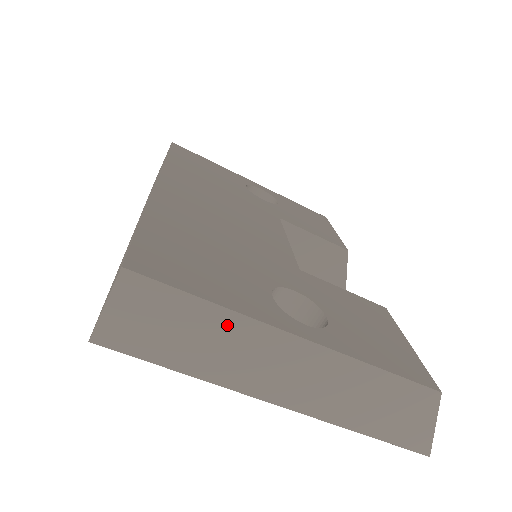
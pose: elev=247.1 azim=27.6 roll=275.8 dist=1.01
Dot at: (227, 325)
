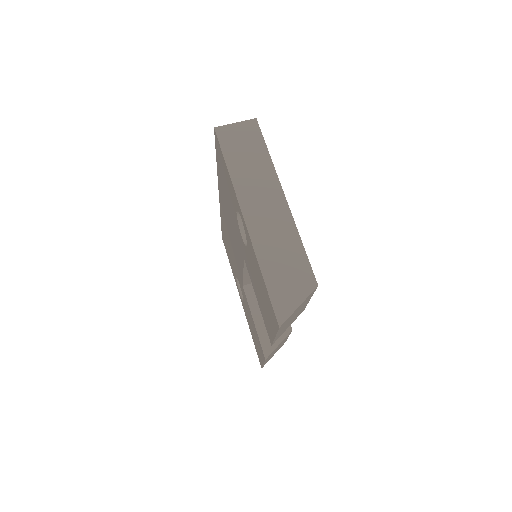
Dot at: (265, 166)
